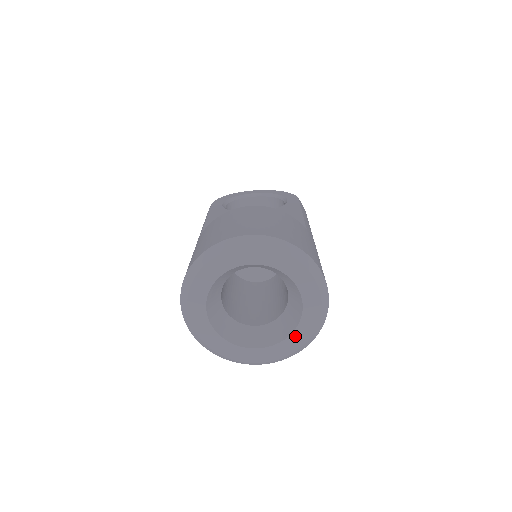
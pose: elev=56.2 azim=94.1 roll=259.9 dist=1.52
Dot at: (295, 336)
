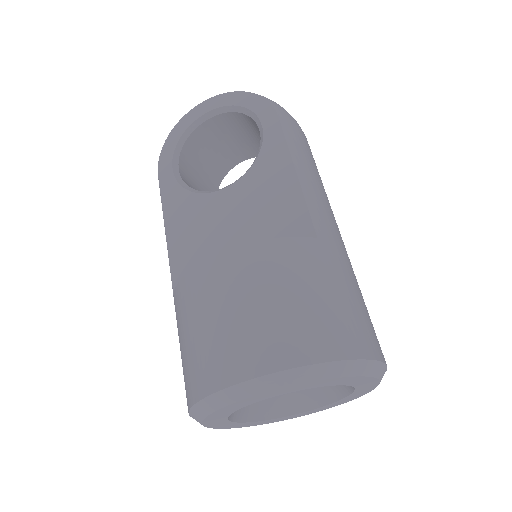
Dot at: (352, 396)
